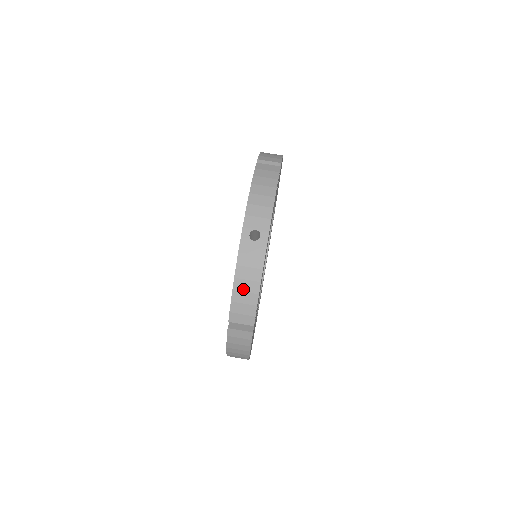
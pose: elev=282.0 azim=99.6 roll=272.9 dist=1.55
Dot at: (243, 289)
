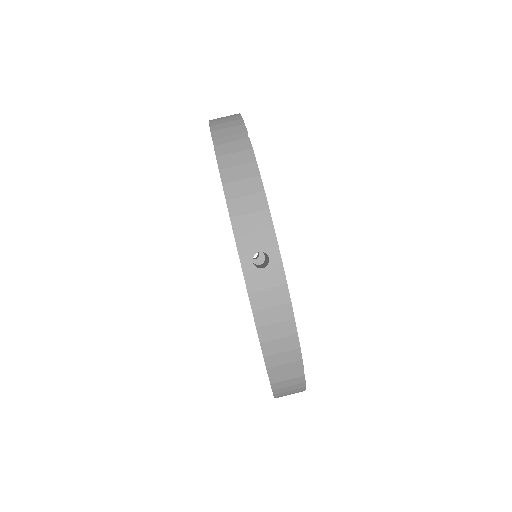
Dot at: (274, 336)
